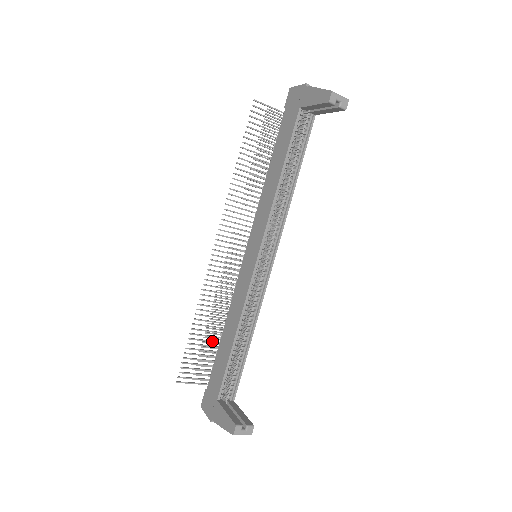
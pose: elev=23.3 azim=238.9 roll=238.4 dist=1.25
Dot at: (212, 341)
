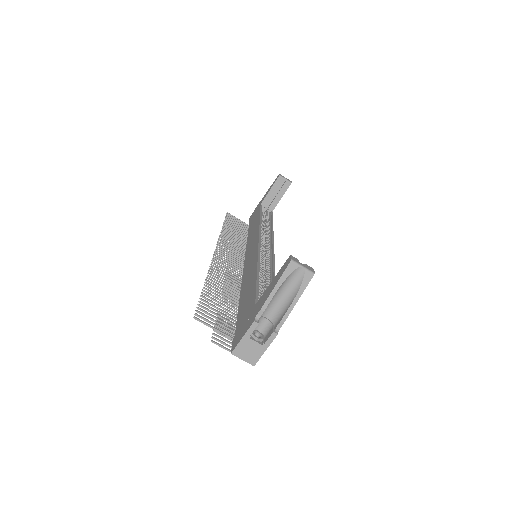
Dot at: (229, 304)
